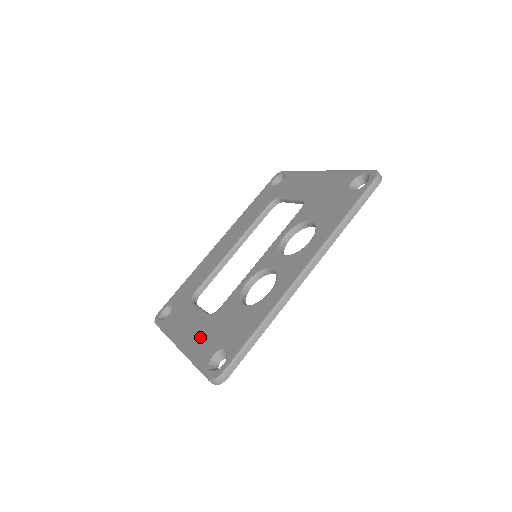
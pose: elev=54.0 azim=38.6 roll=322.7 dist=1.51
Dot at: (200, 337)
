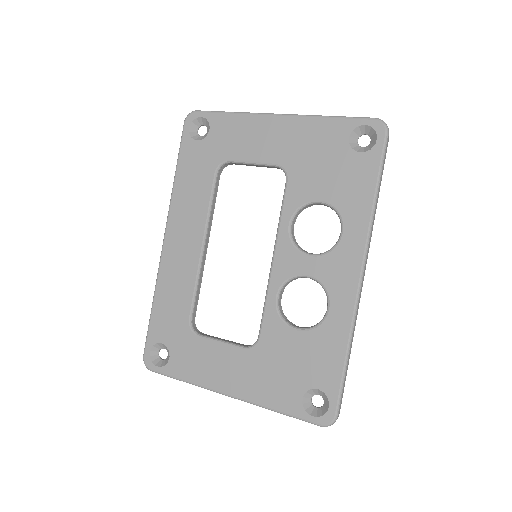
Dot at: (260, 380)
